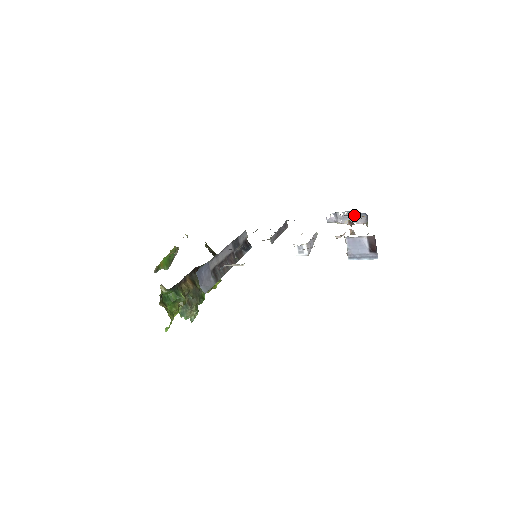
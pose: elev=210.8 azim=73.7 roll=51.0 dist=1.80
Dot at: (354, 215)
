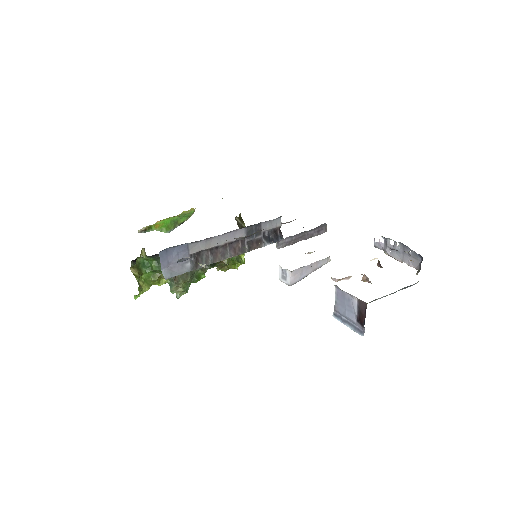
Dot at: occluded
